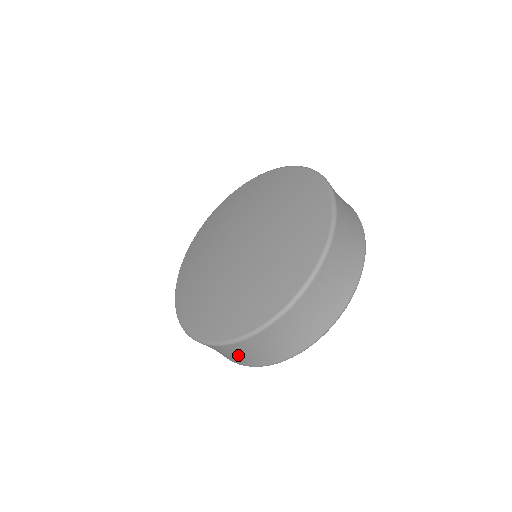
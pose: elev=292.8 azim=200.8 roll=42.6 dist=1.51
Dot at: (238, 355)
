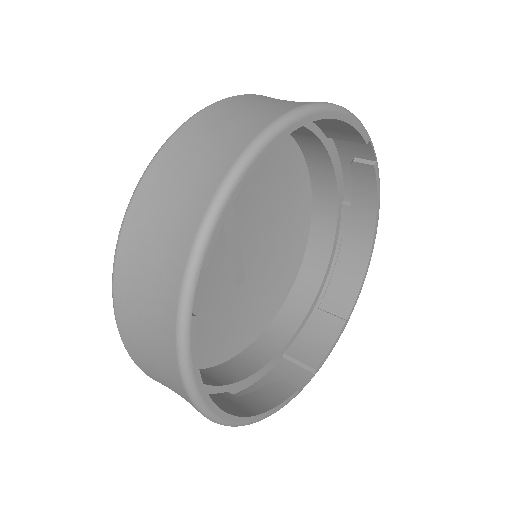
Dot at: (148, 337)
